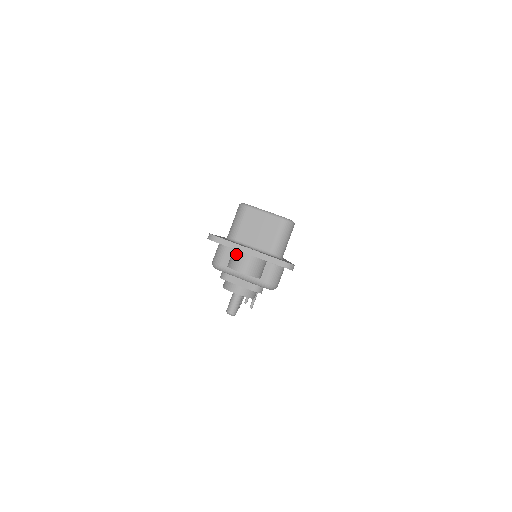
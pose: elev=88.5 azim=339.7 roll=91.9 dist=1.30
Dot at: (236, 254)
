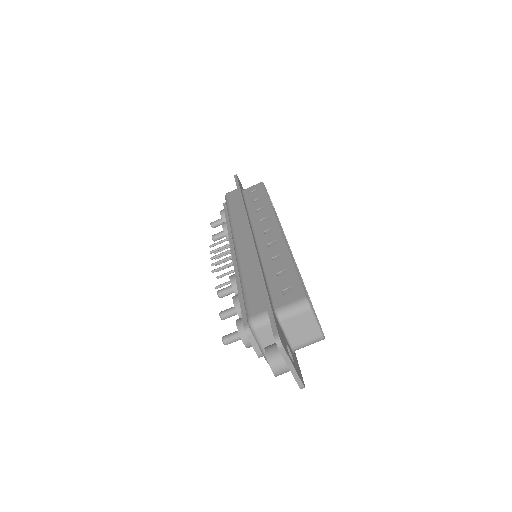
Dot at: (281, 358)
